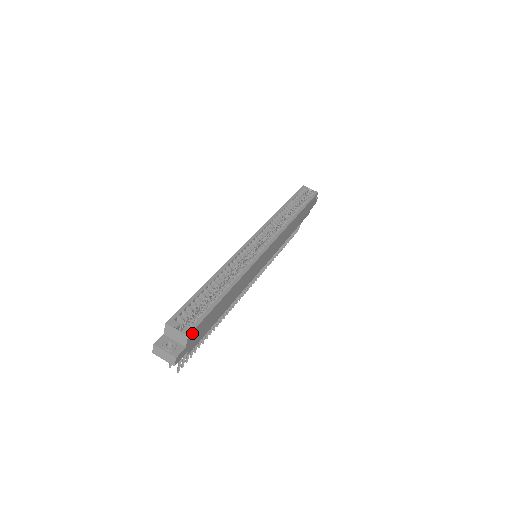
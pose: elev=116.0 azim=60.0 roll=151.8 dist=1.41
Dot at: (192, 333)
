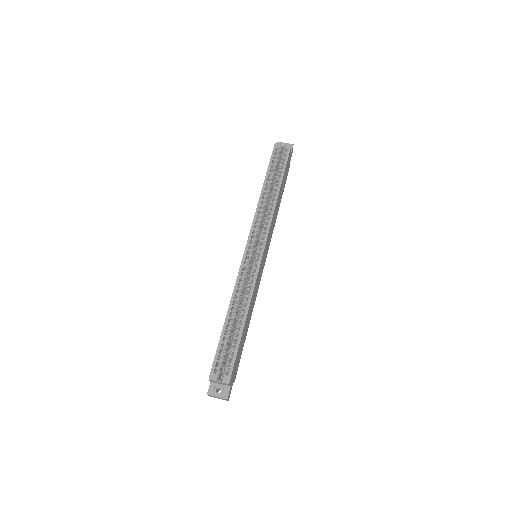
Dot at: (231, 378)
